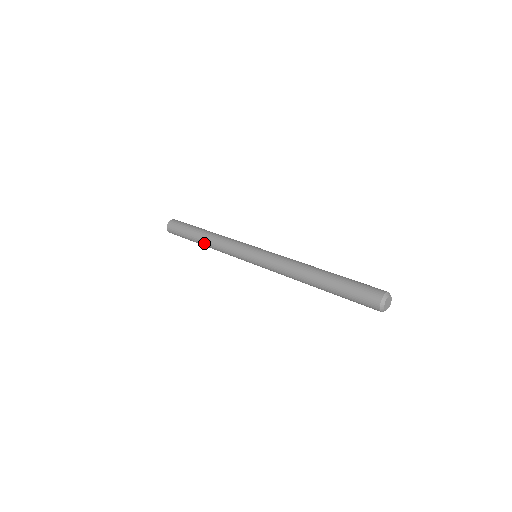
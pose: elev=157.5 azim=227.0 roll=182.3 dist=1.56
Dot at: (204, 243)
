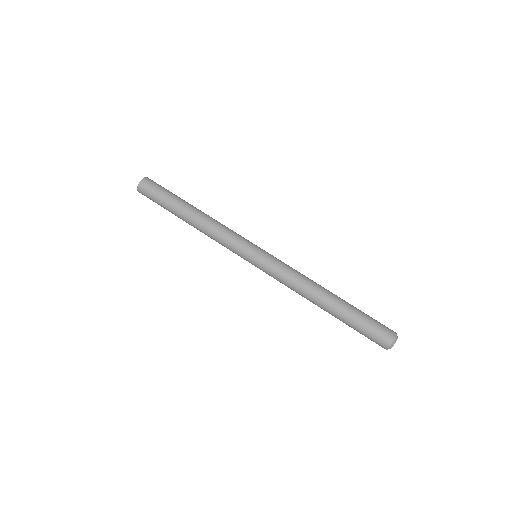
Dot at: (191, 221)
